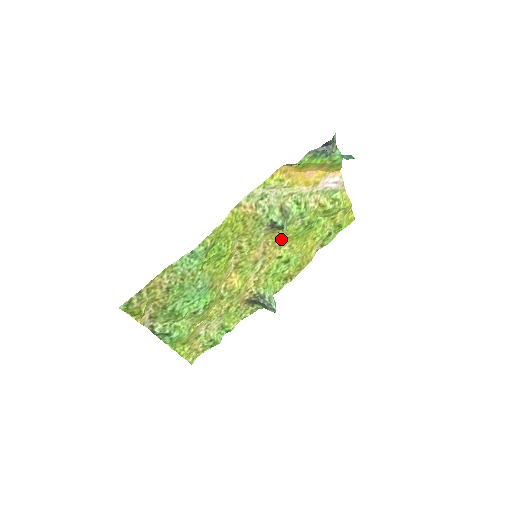
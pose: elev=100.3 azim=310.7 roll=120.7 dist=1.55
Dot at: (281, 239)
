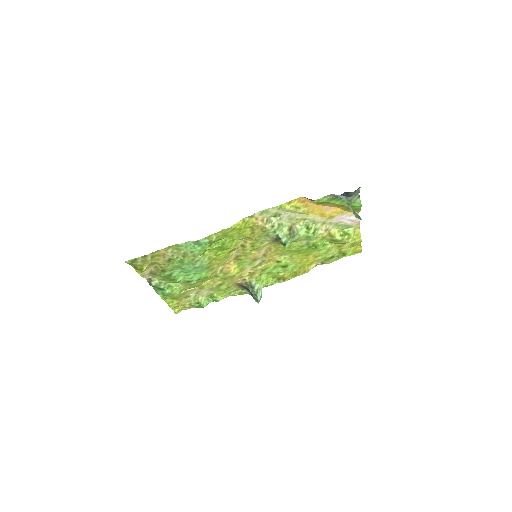
Dot at: (284, 249)
